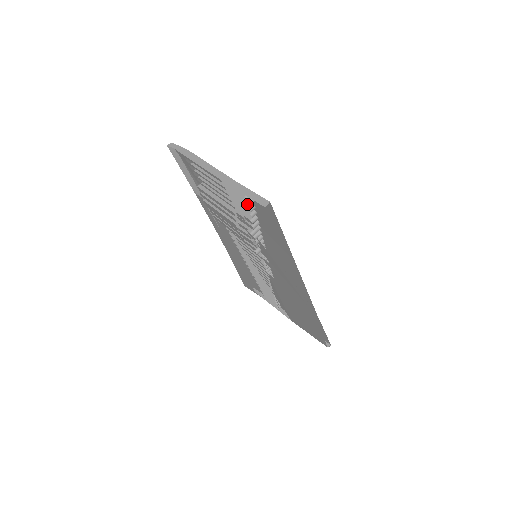
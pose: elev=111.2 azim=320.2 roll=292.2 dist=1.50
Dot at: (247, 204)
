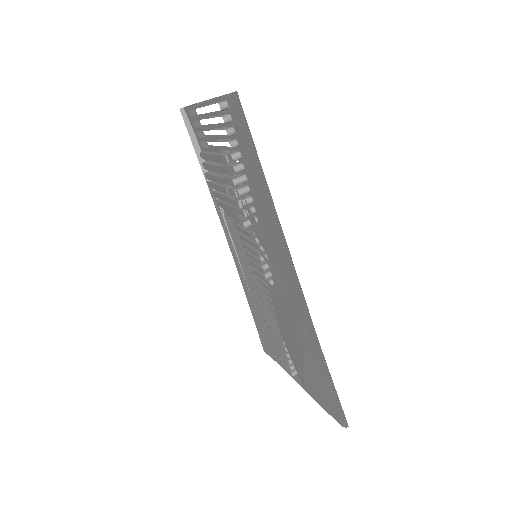
Dot at: (226, 128)
